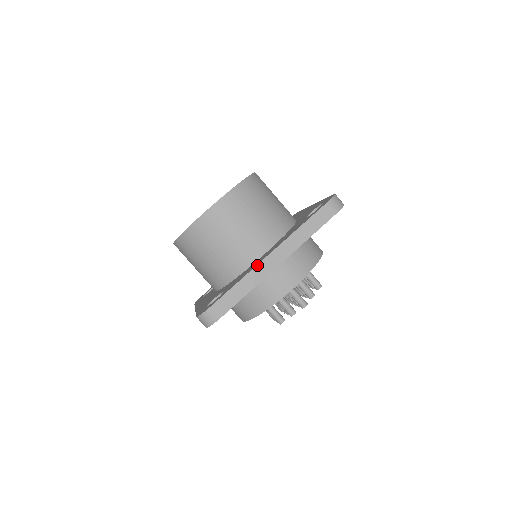
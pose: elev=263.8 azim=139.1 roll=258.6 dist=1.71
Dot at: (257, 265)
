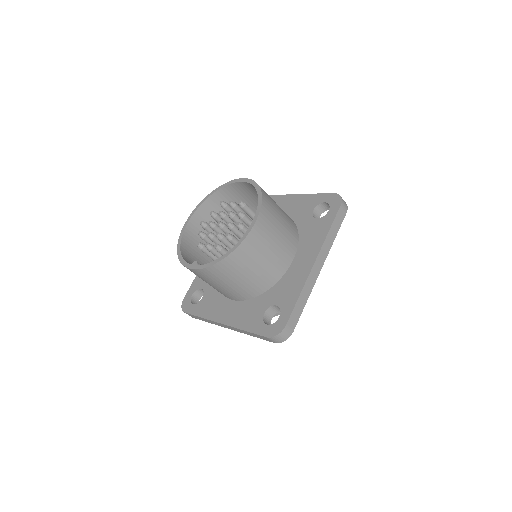
Dot at: (308, 276)
